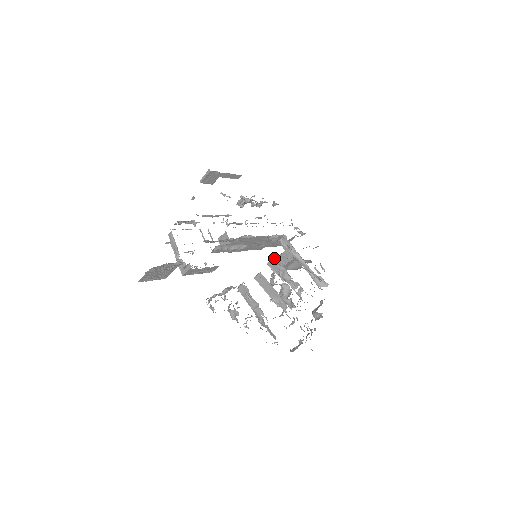
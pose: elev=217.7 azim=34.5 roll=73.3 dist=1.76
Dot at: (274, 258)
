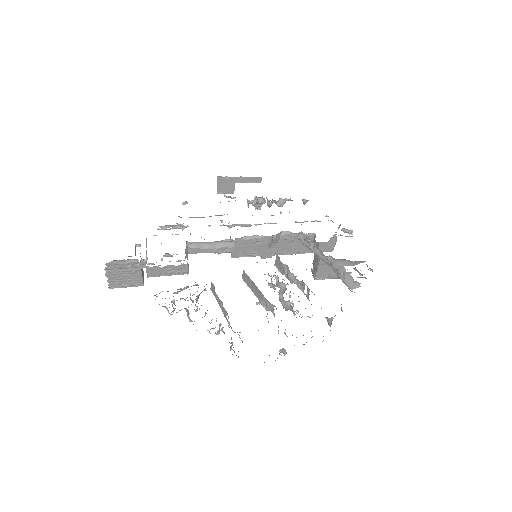
Dot at: (276, 255)
